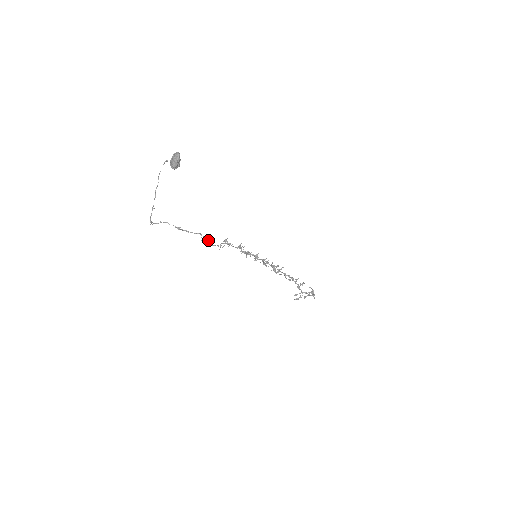
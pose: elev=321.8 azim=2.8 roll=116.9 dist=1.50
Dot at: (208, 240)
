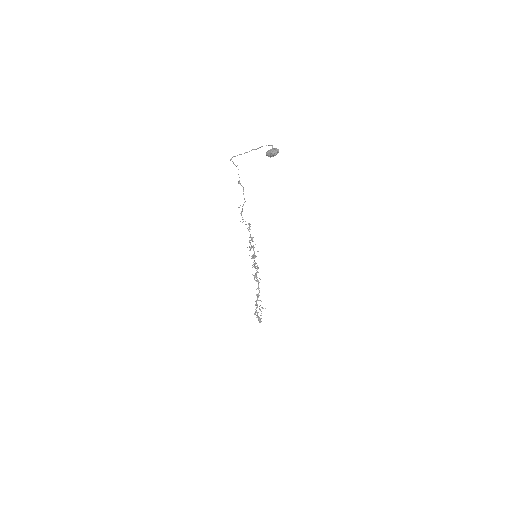
Dot at: occluded
